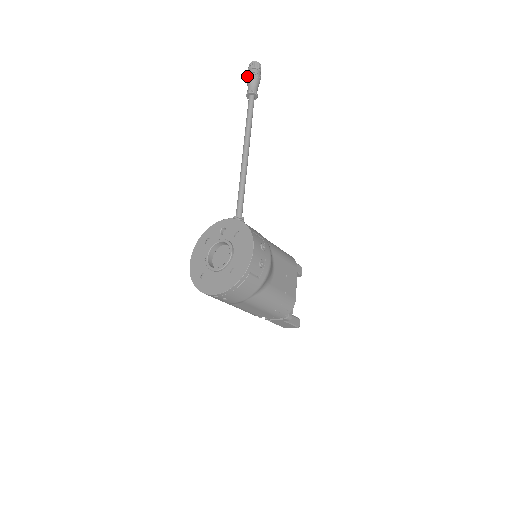
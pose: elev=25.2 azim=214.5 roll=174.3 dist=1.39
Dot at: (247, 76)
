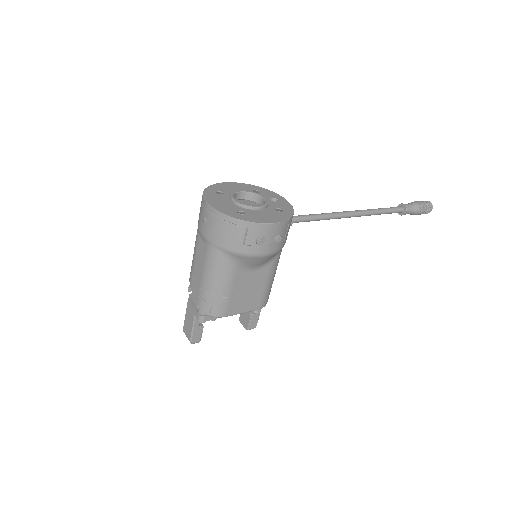
Dot at: (416, 201)
